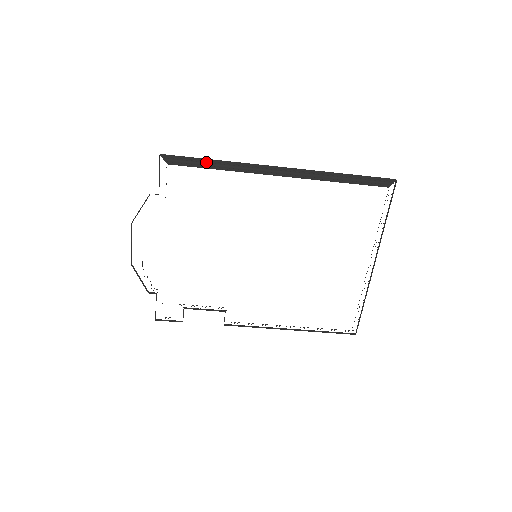
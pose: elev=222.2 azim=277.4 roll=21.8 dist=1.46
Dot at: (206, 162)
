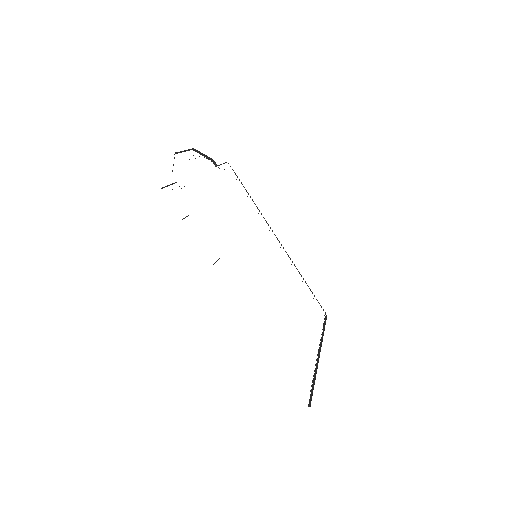
Dot at: (247, 192)
